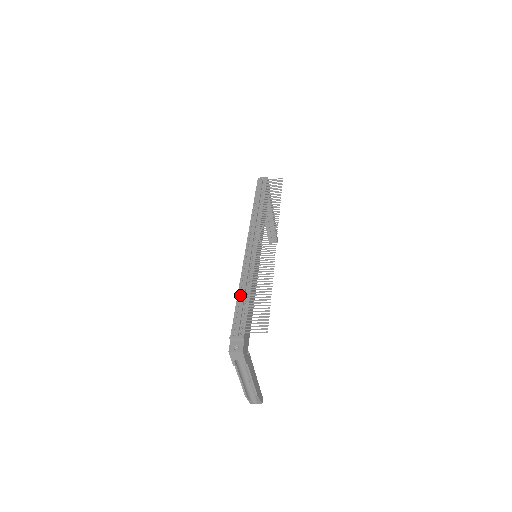
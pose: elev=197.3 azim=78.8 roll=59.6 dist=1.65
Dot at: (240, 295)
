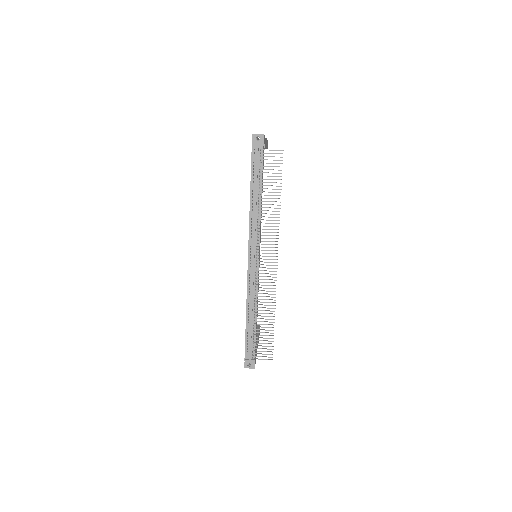
Dot at: (248, 318)
